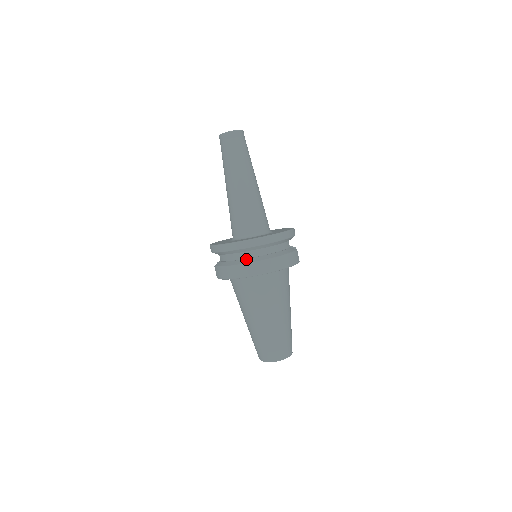
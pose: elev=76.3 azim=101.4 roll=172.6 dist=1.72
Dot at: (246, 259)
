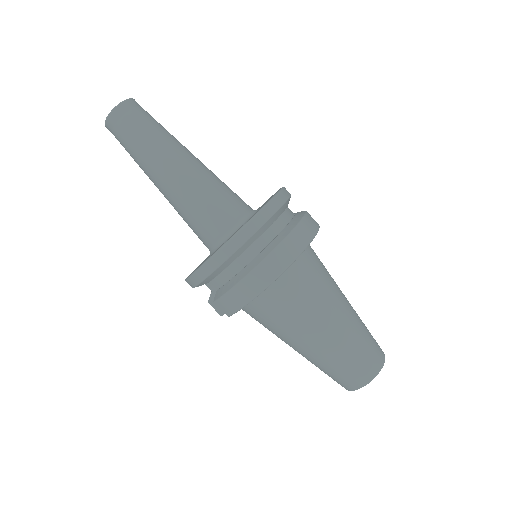
Dot at: (259, 254)
